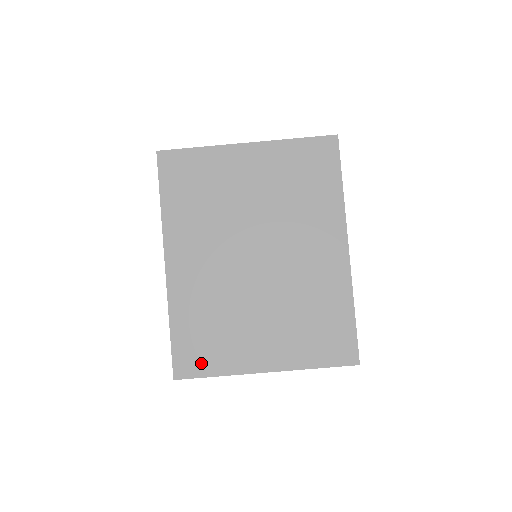
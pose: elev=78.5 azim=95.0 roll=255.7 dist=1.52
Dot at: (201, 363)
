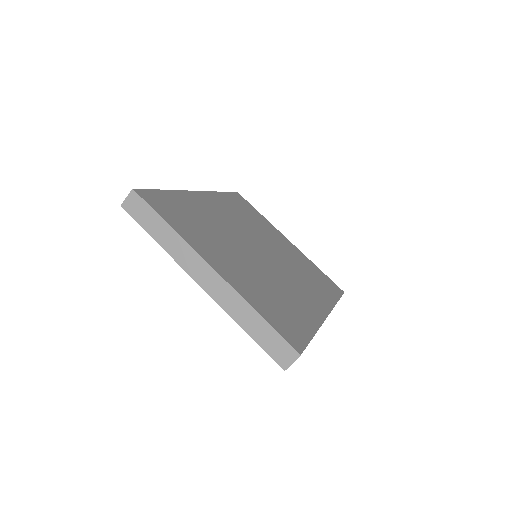
Dot at: (166, 212)
